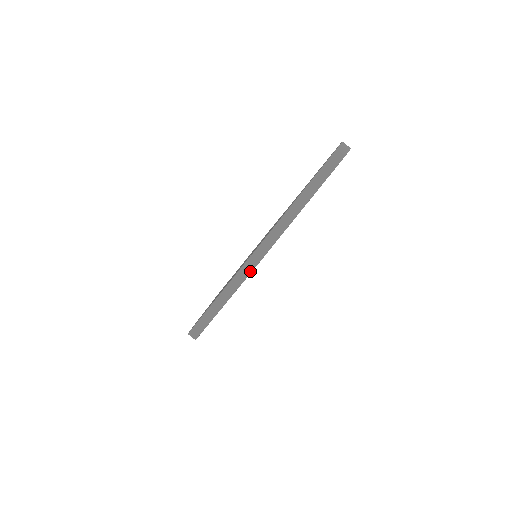
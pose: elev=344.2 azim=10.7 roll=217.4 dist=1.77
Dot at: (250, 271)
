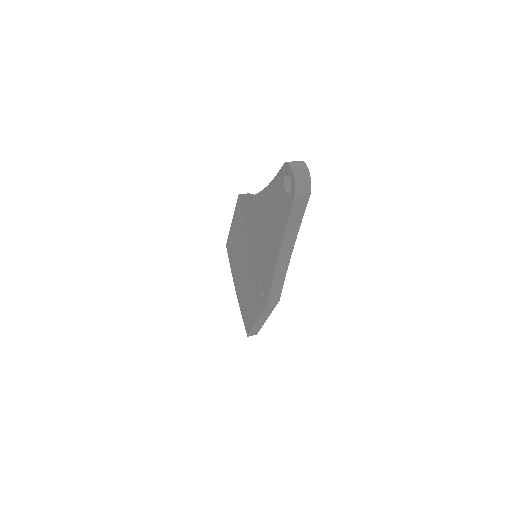
Dot at: (274, 306)
